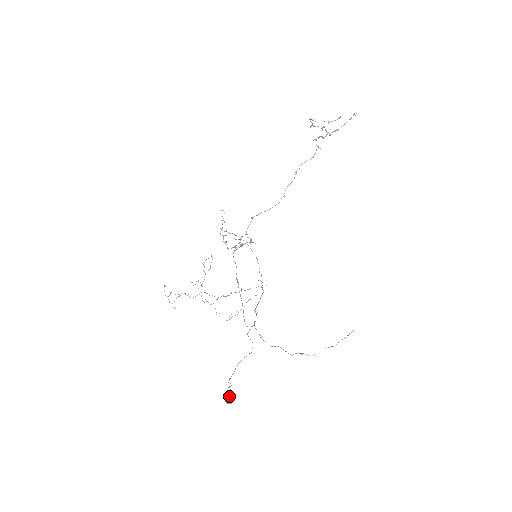
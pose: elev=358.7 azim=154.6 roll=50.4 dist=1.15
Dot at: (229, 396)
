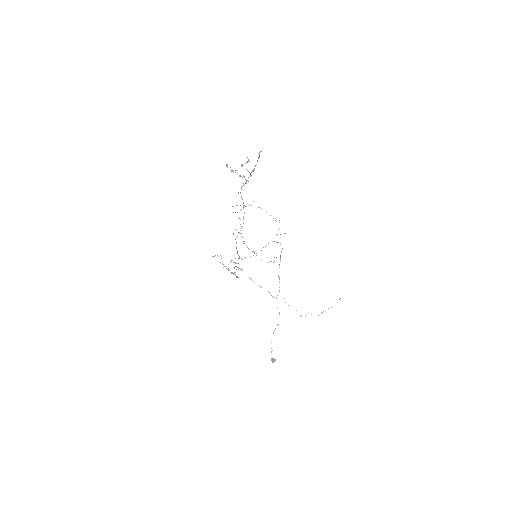
Dot at: (271, 360)
